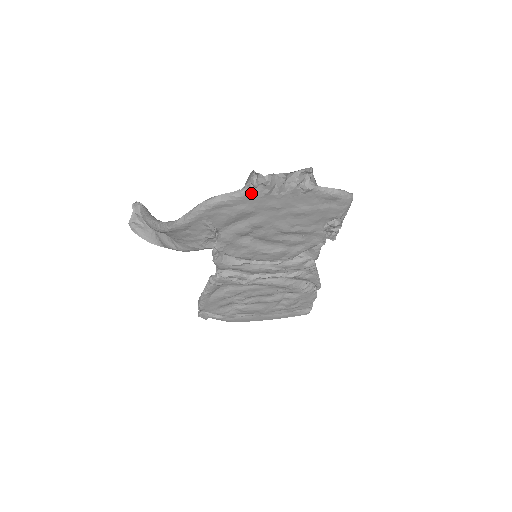
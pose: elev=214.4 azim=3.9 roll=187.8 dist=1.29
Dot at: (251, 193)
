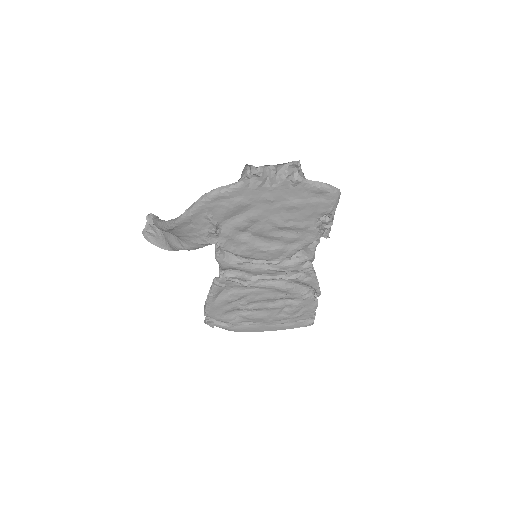
Dot at: (246, 185)
